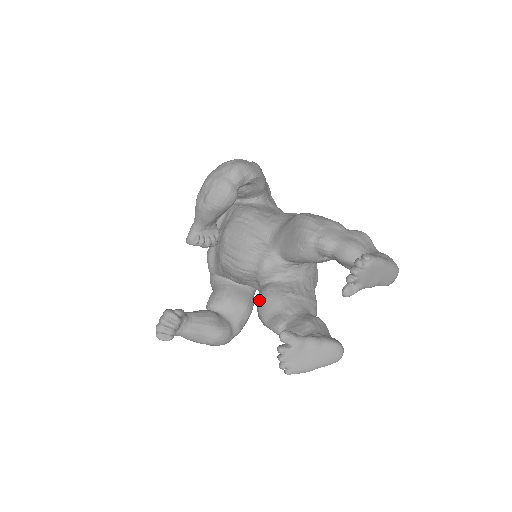
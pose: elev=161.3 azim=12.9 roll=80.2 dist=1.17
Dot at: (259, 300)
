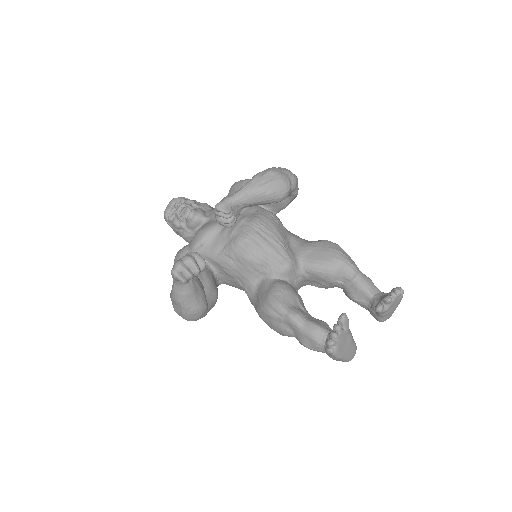
Dot at: (276, 289)
